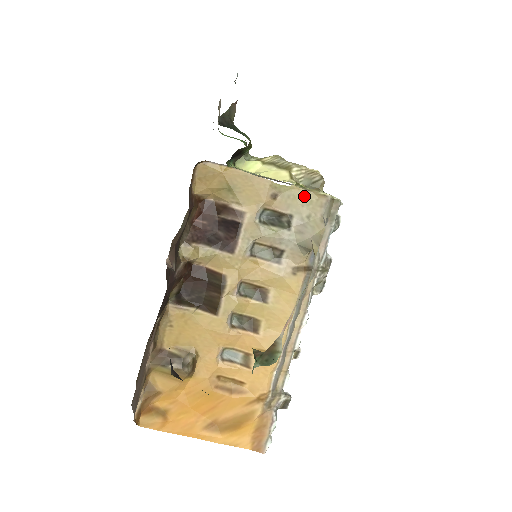
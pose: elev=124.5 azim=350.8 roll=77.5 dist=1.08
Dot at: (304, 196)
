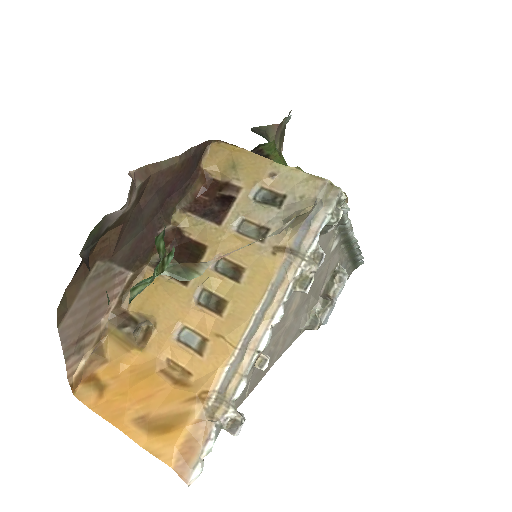
Dot at: (302, 178)
